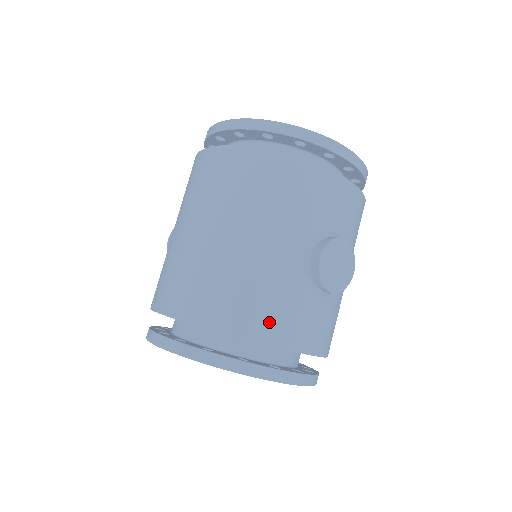
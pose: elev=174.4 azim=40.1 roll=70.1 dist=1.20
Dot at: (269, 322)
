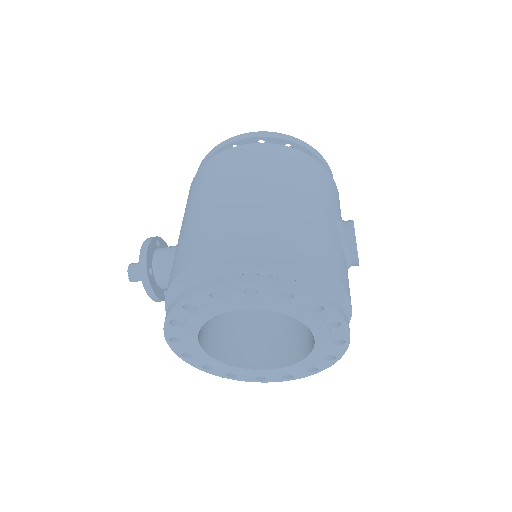
Dot at: (335, 265)
